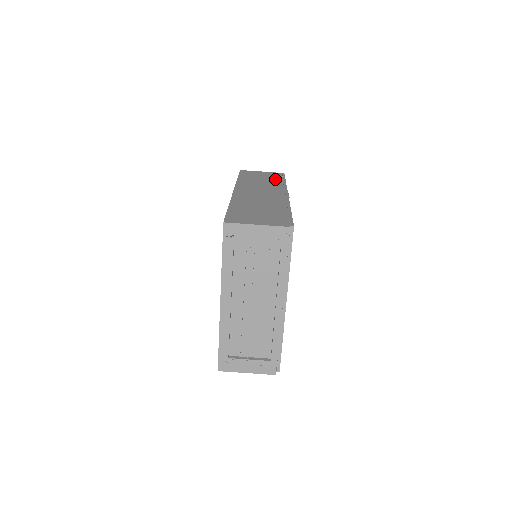
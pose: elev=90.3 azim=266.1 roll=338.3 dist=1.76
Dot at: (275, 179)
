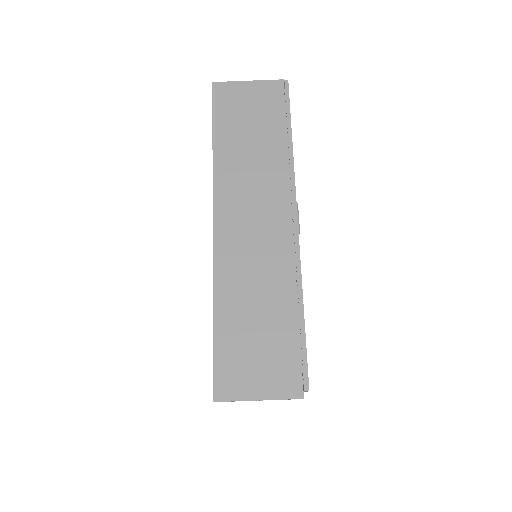
Dot at: (274, 130)
